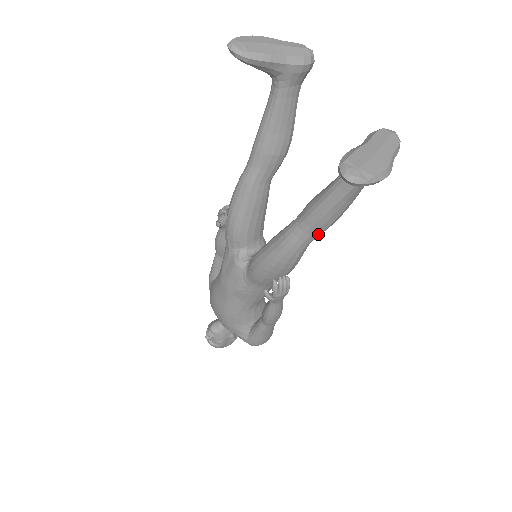
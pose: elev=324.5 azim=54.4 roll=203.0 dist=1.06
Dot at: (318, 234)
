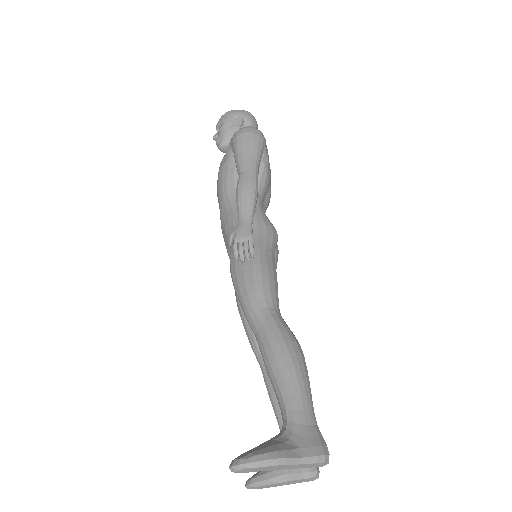
Dot at: occluded
